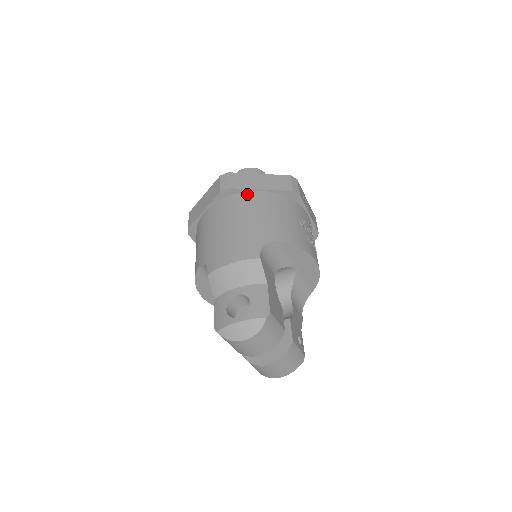
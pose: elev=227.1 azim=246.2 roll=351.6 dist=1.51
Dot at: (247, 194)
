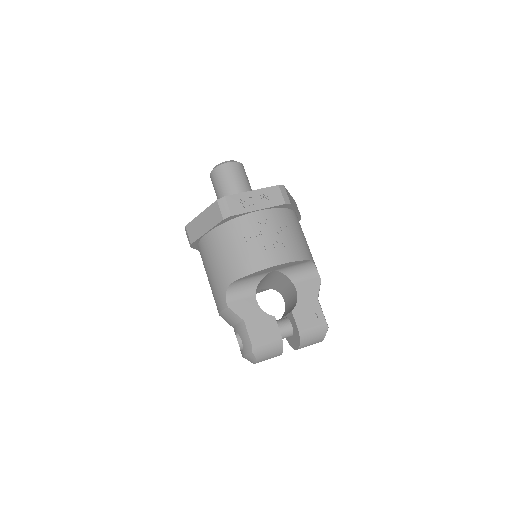
Dot at: (203, 241)
